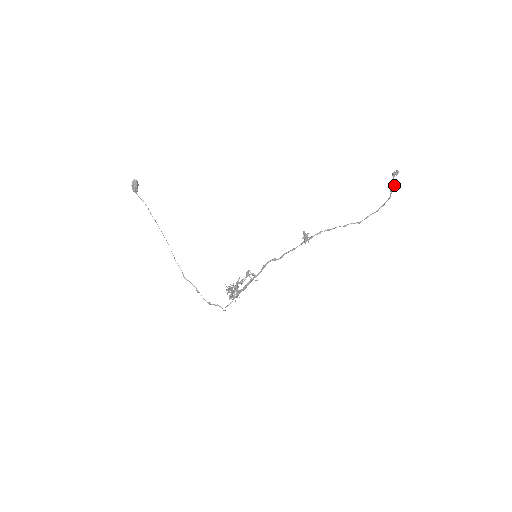
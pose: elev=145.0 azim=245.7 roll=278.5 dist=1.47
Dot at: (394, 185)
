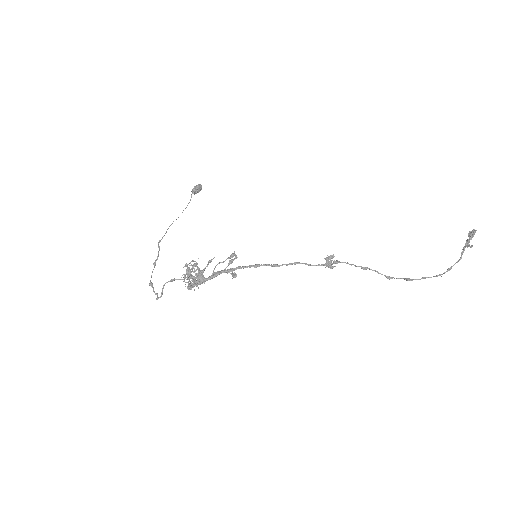
Dot at: occluded
